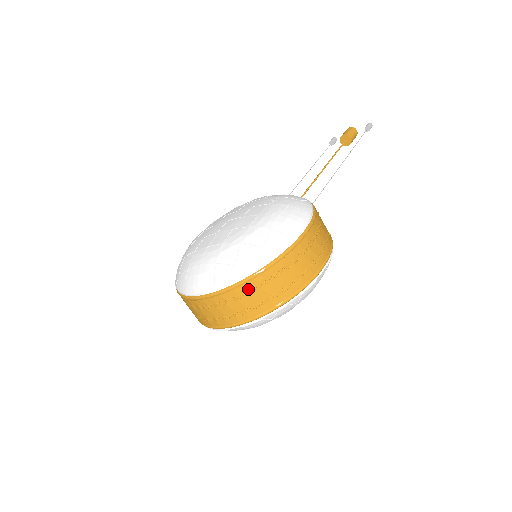
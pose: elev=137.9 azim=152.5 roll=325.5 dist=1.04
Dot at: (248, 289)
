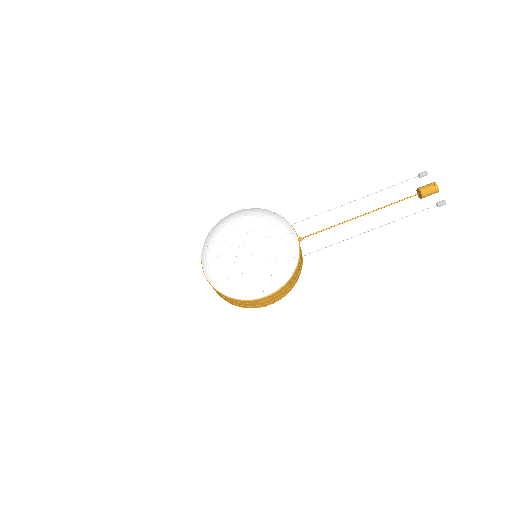
Dot at: (220, 294)
